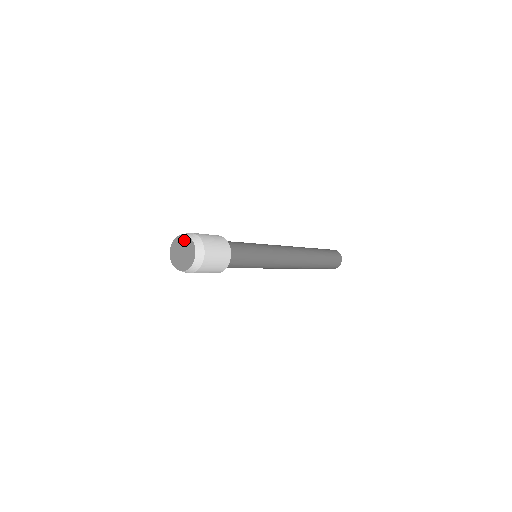
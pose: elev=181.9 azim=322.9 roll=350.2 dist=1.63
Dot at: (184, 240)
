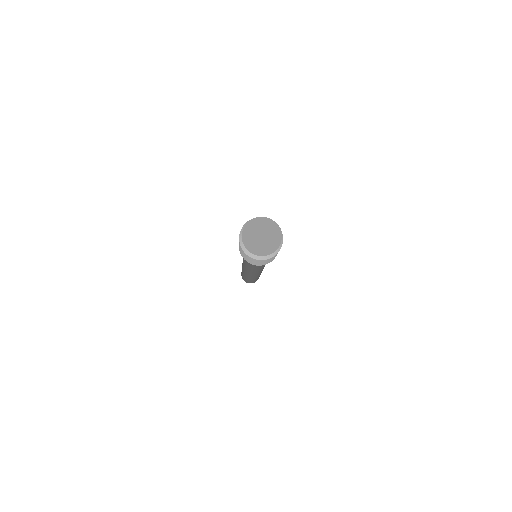
Dot at: (268, 224)
